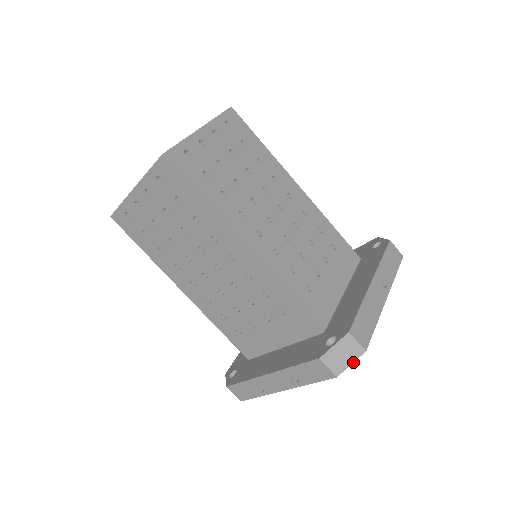
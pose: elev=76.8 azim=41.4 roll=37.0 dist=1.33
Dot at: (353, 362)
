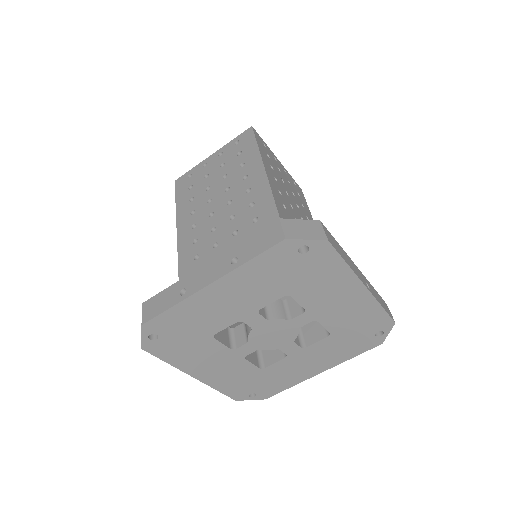
Dot at: (310, 239)
